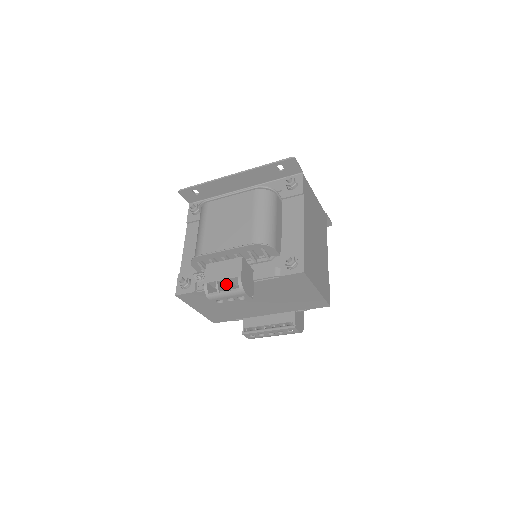
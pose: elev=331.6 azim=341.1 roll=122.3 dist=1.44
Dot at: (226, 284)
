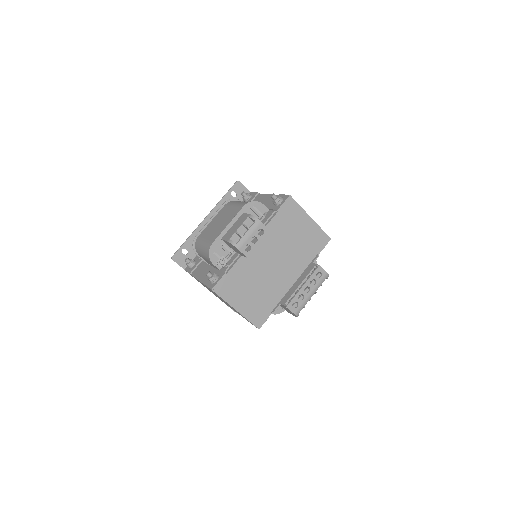
Dot at: occluded
